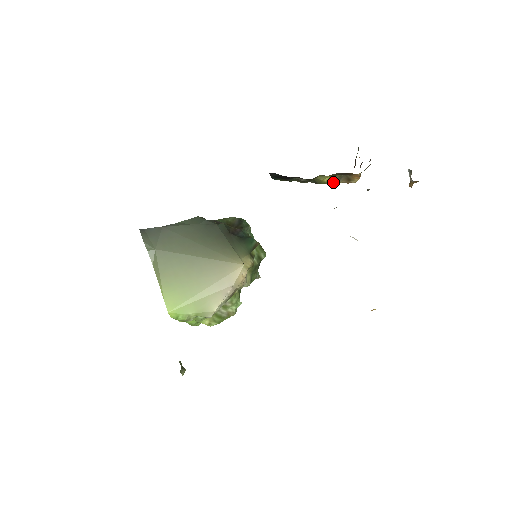
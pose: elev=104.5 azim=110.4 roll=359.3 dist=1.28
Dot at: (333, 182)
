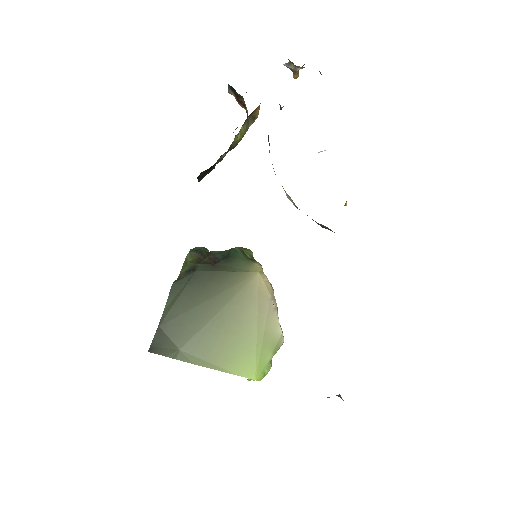
Dot at: (244, 133)
